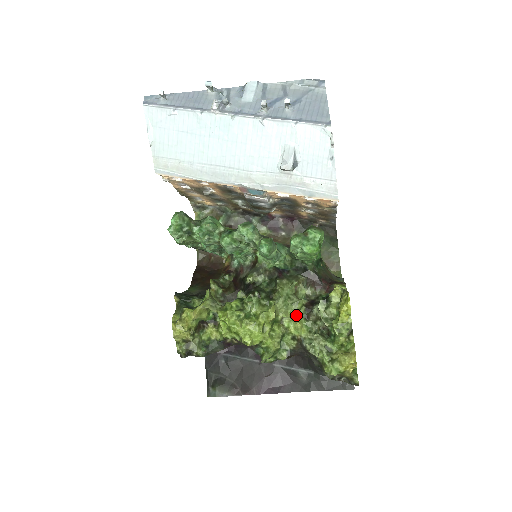
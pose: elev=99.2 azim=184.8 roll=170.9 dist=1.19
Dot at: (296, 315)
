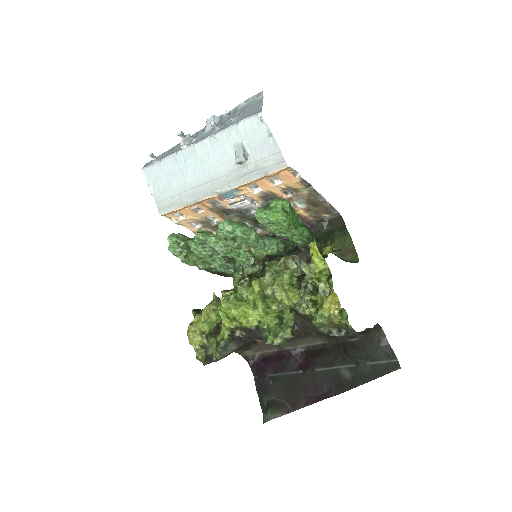
Dot at: (287, 286)
